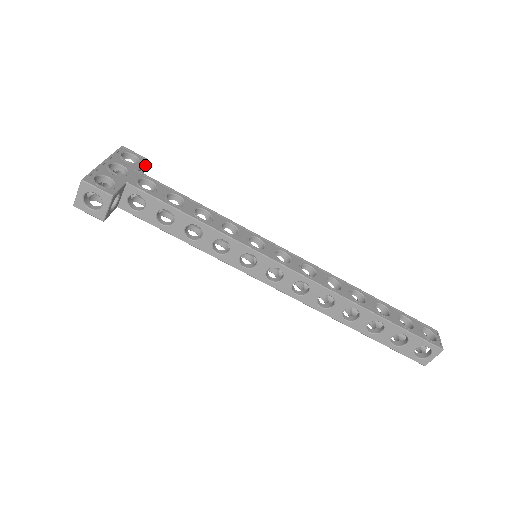
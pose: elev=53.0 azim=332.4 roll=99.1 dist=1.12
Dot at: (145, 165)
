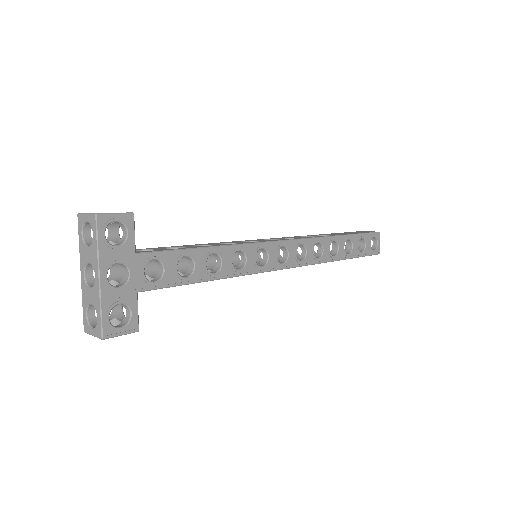
Dot at: (130, 219)
